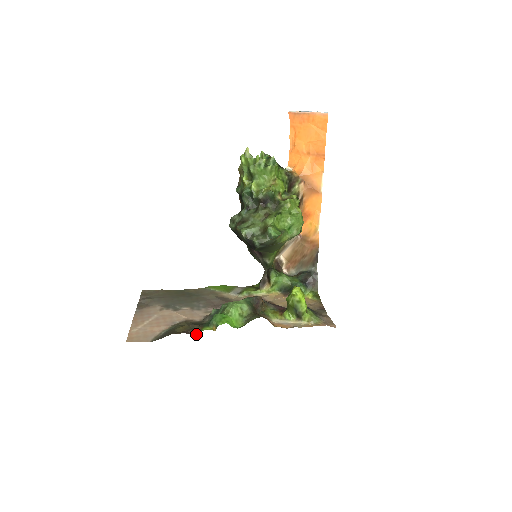
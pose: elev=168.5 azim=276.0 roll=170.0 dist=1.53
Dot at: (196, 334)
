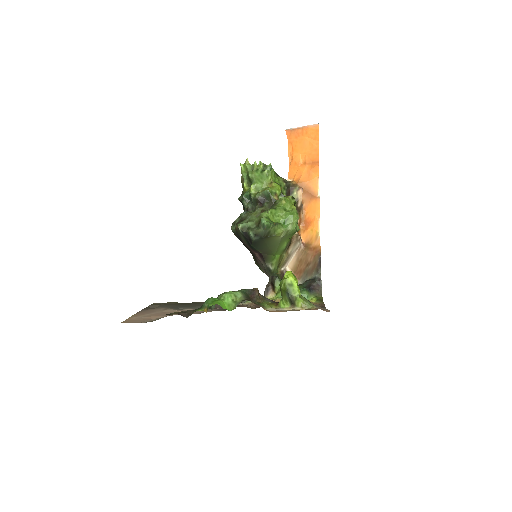
Dot at: (188, 316)
